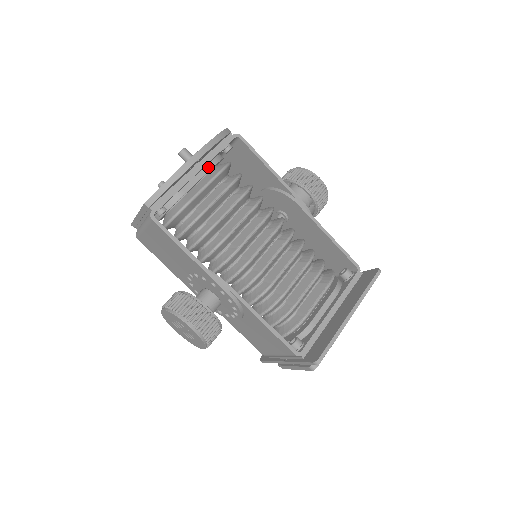
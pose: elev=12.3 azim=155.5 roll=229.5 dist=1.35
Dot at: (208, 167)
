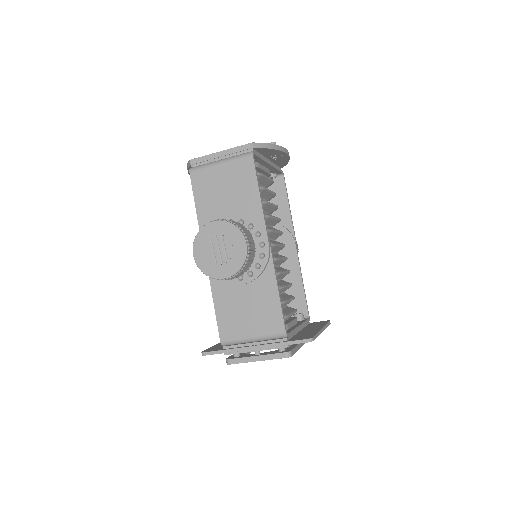
Dot at: (268, 171)
